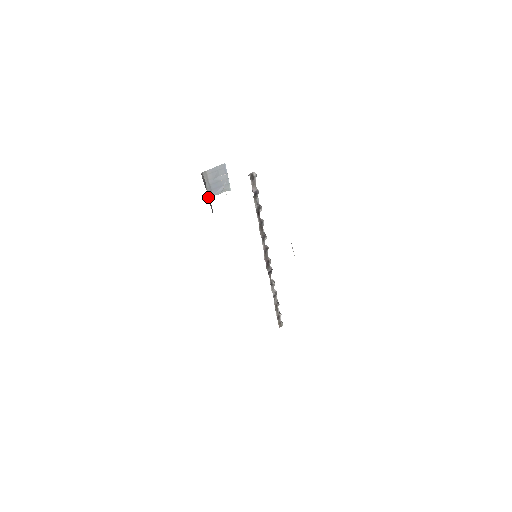
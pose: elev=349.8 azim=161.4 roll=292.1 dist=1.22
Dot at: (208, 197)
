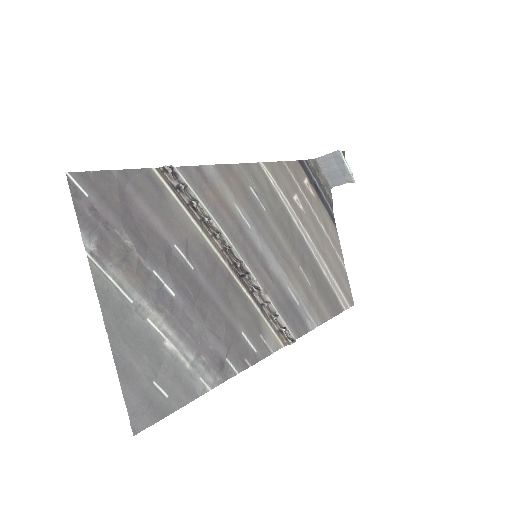
Dot at: (322, 186)
